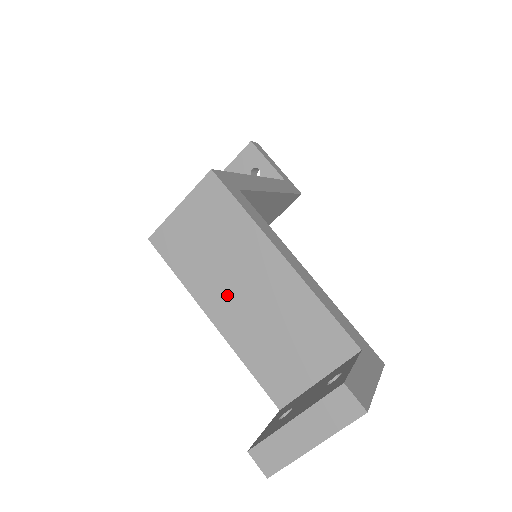
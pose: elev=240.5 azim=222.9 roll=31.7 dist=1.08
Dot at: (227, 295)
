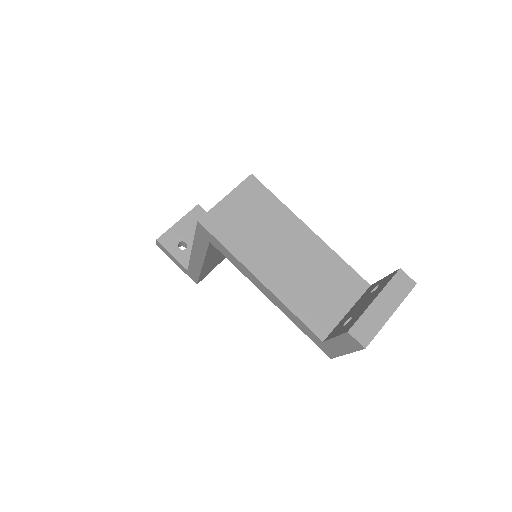
Dot at: (271, 259)
